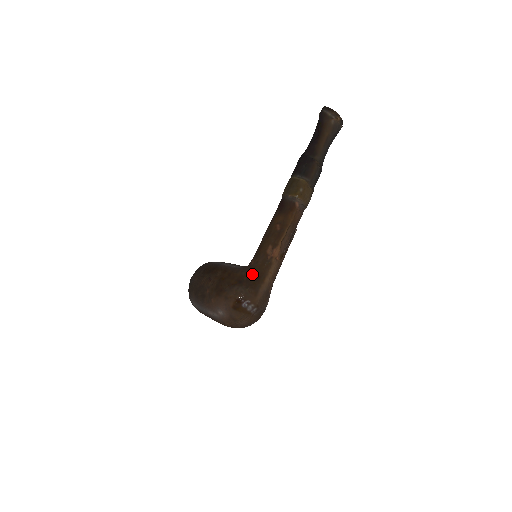
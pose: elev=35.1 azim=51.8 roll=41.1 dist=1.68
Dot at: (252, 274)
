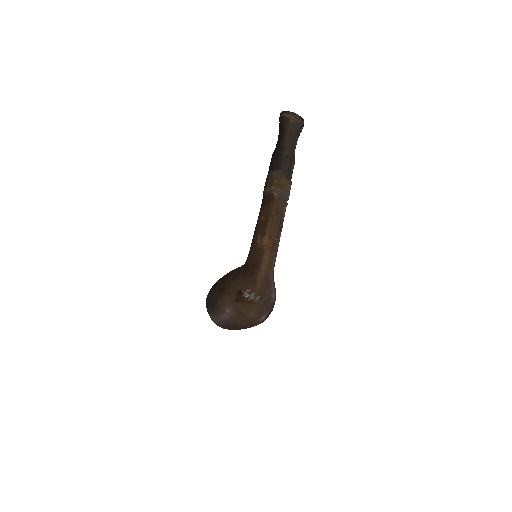
Dot at: (248, 266)
